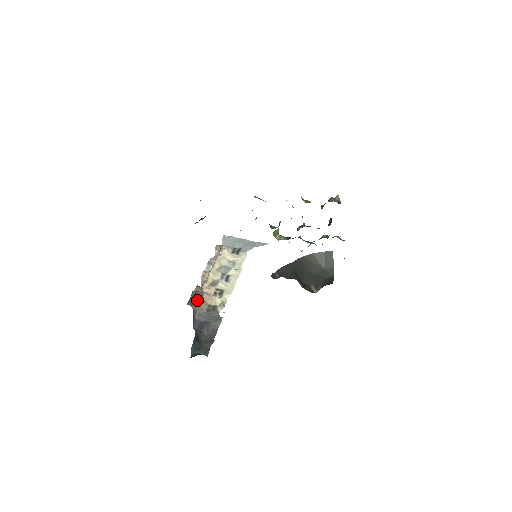
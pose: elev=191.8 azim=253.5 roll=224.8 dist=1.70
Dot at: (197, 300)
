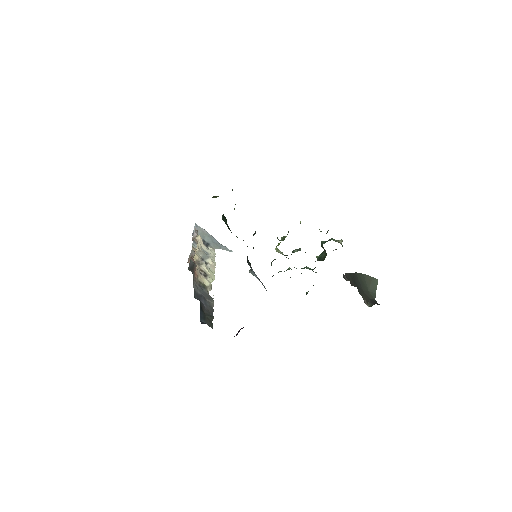
Dot at: (194, 270)
